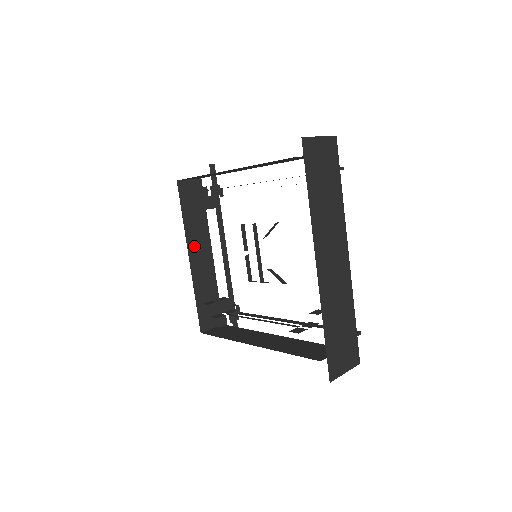
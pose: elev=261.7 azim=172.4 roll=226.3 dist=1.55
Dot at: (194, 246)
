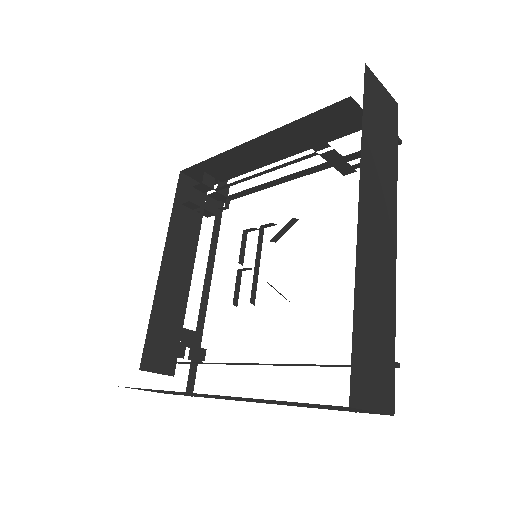
Dot at: (173, 252)
